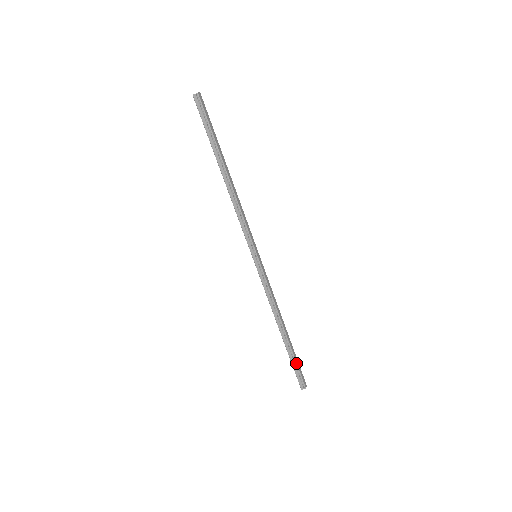
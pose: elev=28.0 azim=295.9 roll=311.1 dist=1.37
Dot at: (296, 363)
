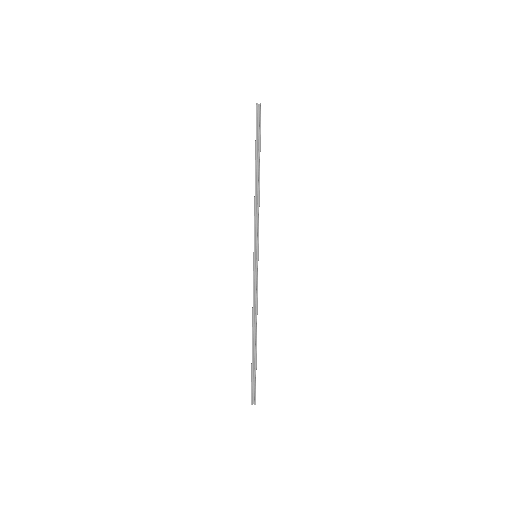
Dot at: occluded
